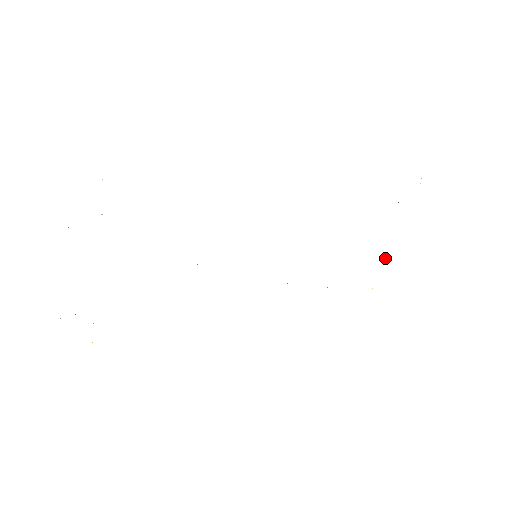
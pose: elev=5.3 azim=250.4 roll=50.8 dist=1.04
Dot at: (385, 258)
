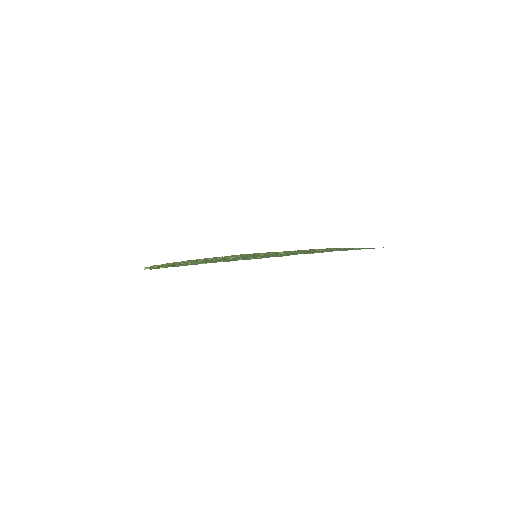
Dot at: occluded
